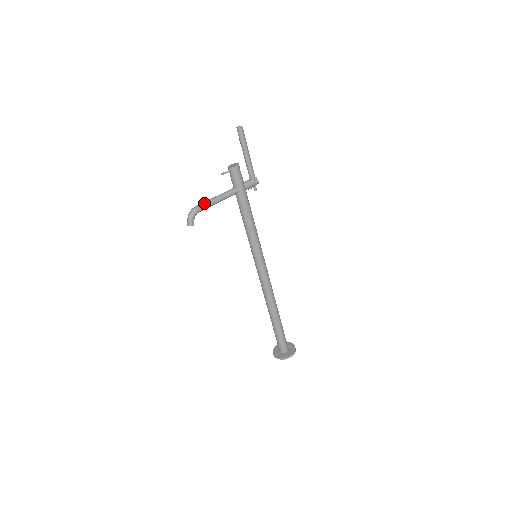
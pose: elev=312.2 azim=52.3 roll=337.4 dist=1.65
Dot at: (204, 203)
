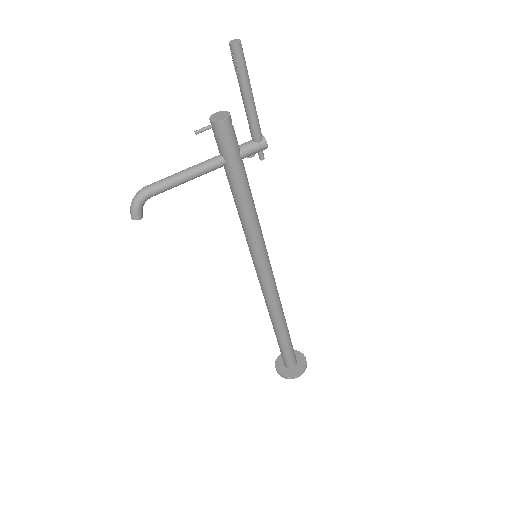
Dot at: (160, 182)
